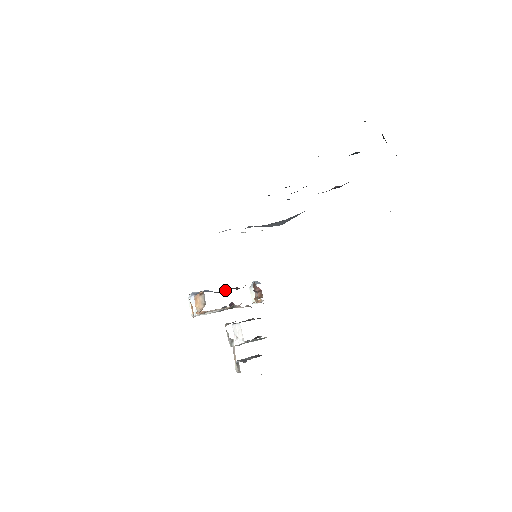
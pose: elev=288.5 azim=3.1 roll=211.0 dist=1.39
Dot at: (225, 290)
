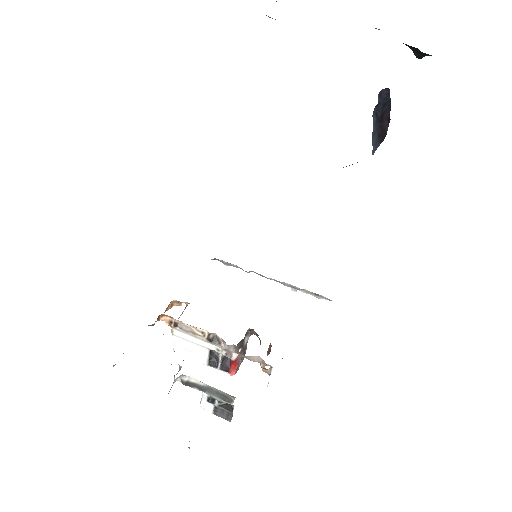
Dot at: occluded
